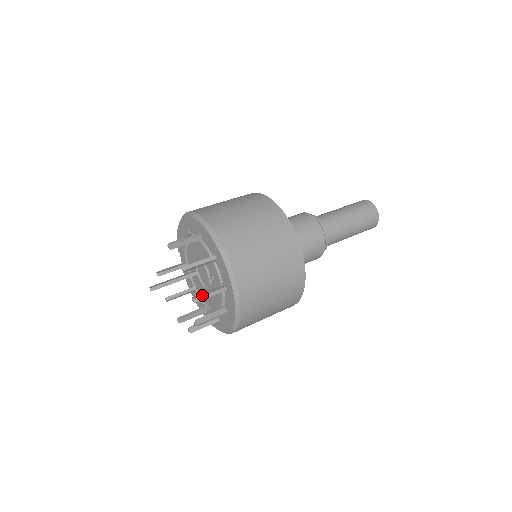
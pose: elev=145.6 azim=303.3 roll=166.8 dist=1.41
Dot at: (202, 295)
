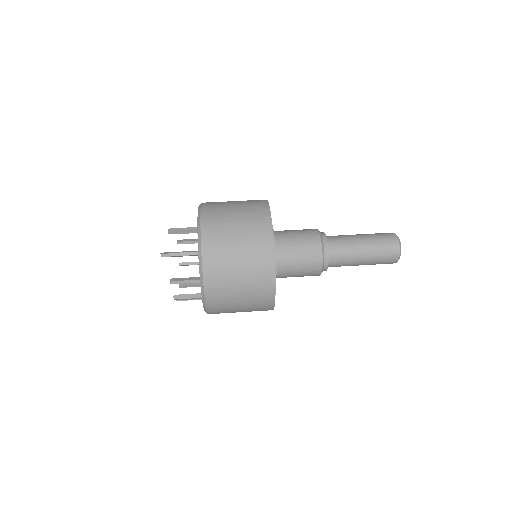
Dot at: (178, 280)
